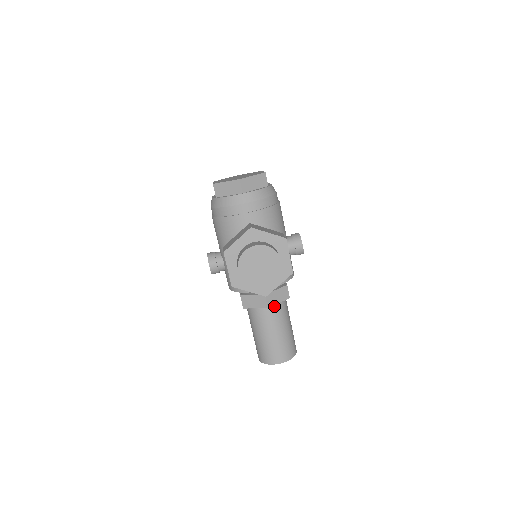
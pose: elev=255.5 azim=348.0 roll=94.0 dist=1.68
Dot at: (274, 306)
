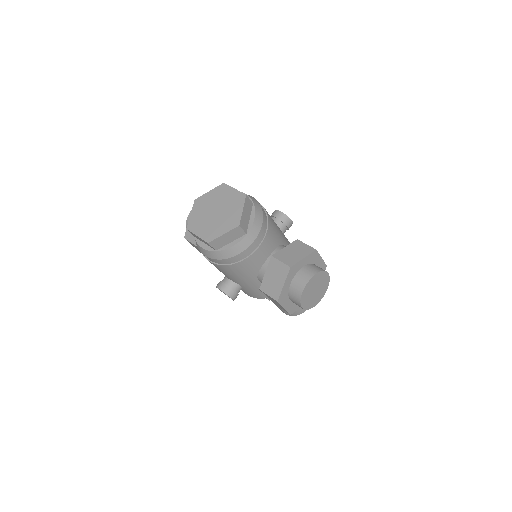
Dot at: occluded
